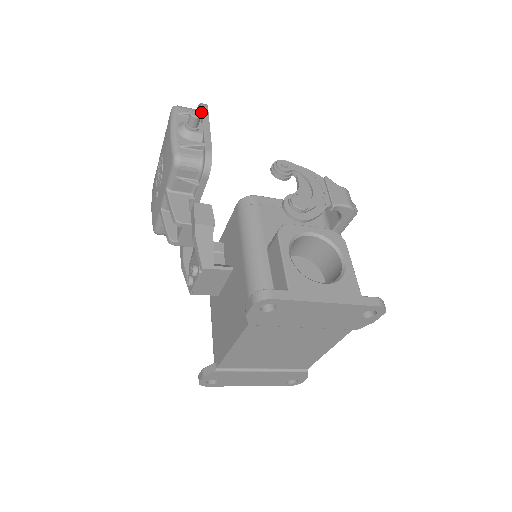
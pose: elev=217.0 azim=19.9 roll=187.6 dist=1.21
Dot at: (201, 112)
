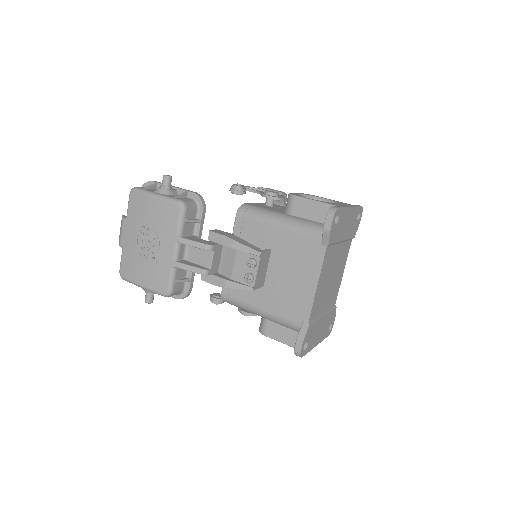
Dot at: (157, 183)
